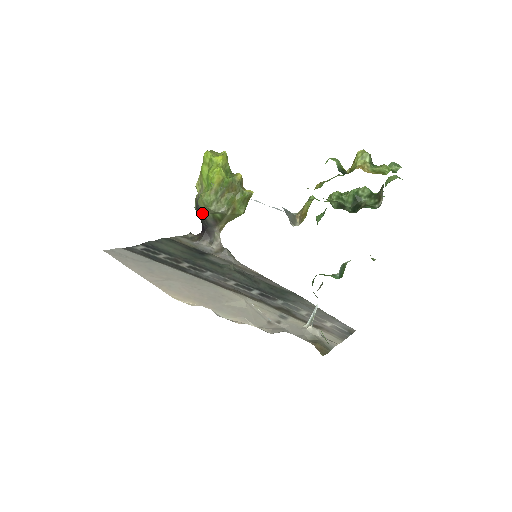
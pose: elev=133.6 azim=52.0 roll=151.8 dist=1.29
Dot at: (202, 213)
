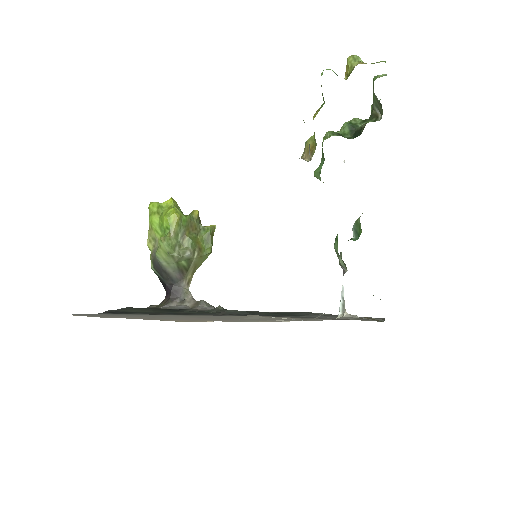
Dot at: (163, 268)
